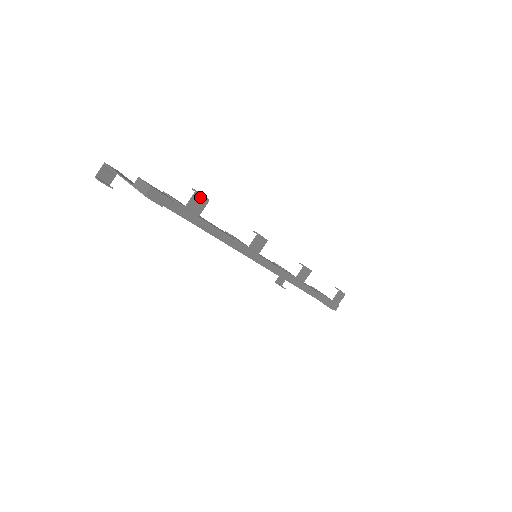
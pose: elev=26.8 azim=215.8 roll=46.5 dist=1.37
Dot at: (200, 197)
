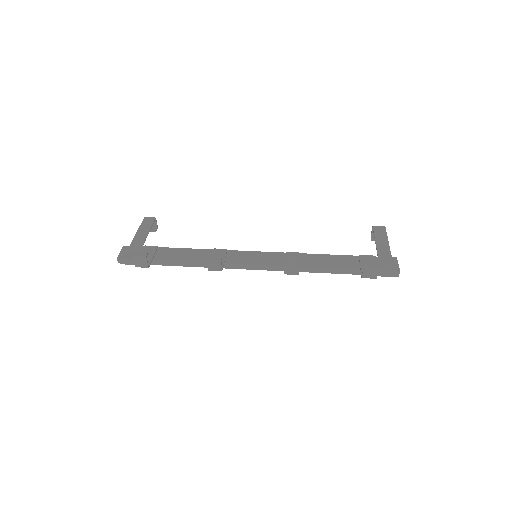
Dot at: (138, 258)
